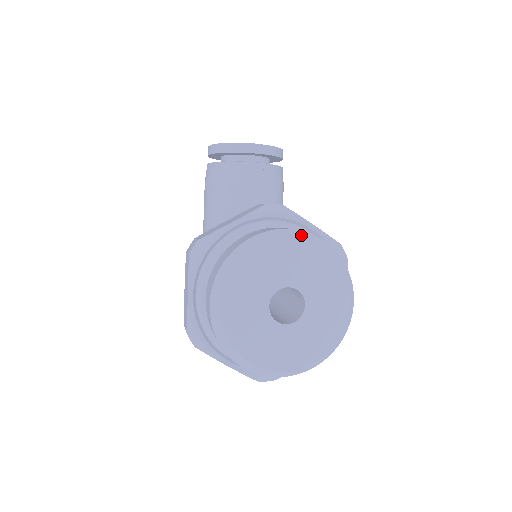
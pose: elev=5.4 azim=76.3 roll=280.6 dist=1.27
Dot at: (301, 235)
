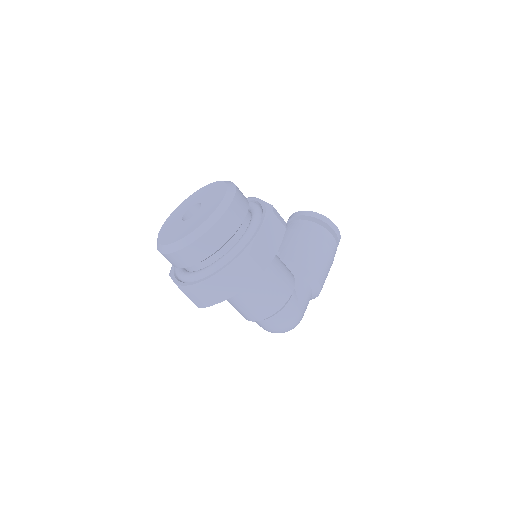
Dot at: occluded
